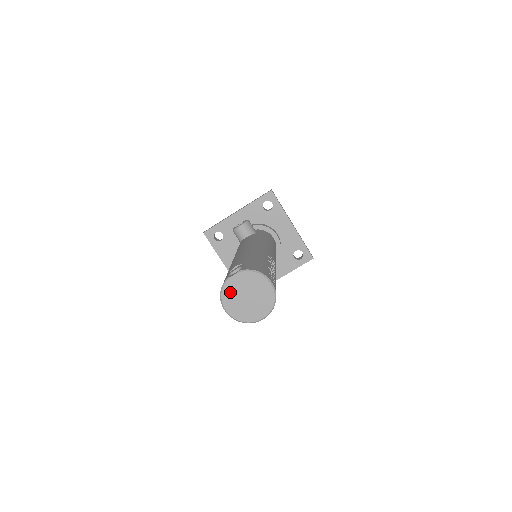
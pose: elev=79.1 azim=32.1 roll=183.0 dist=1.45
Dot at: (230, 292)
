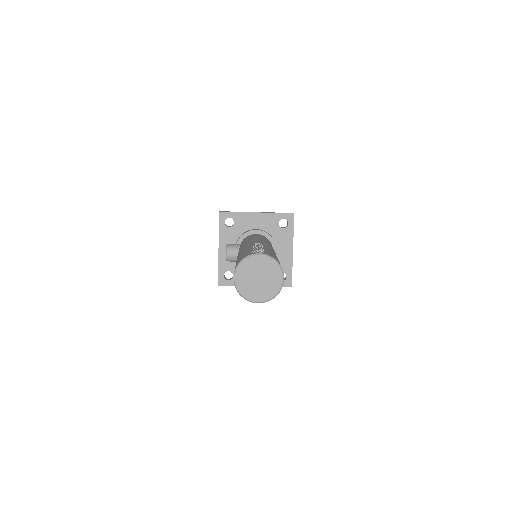
Dot at: (246, 290)
